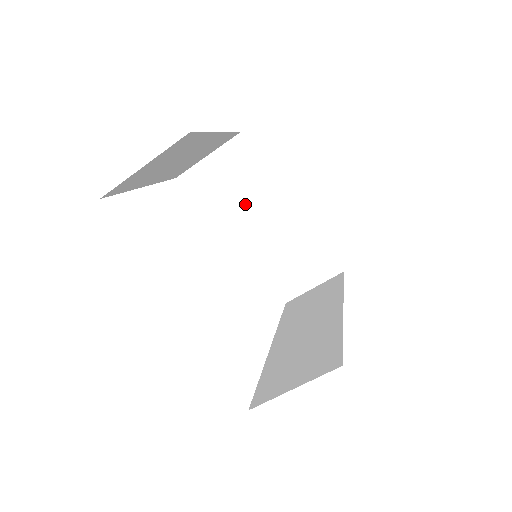
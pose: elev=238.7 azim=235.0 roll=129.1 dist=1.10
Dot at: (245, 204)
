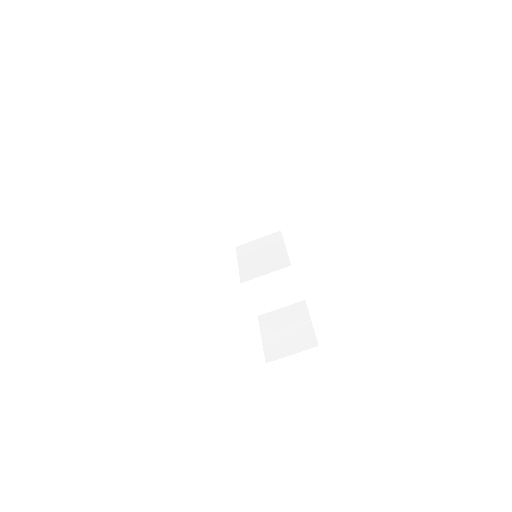
Dot at: (266, 259)
